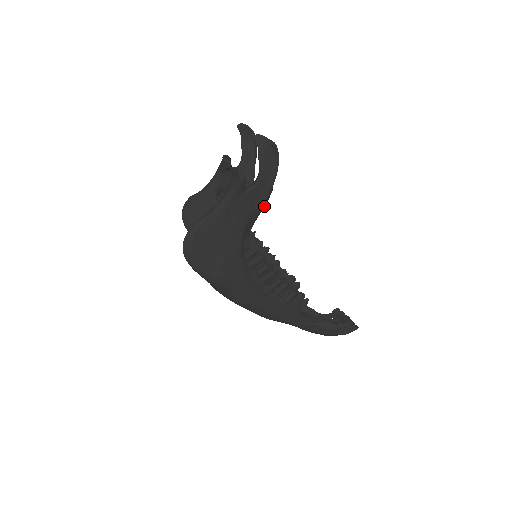
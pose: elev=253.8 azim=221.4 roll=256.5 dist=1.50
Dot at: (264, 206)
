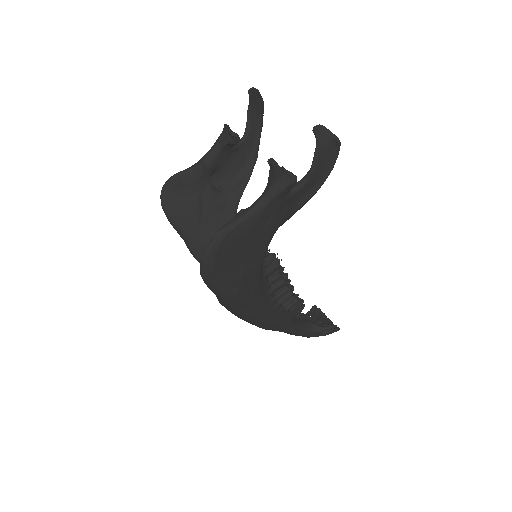
Dot at: occluded
